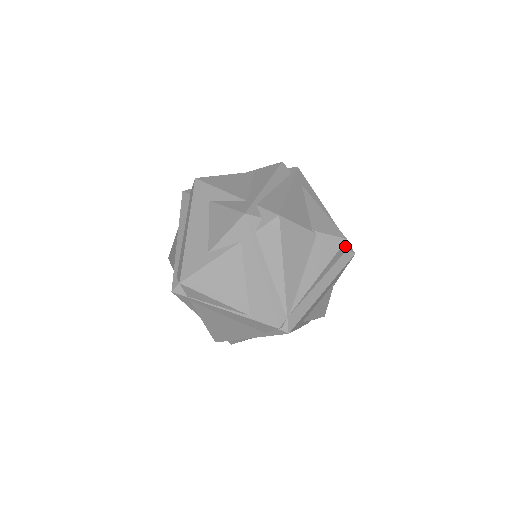
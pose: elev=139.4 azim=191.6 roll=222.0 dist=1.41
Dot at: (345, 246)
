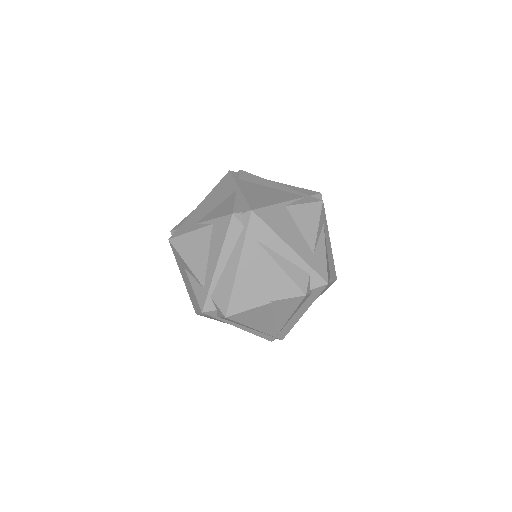
Dot at: (313, 285)
